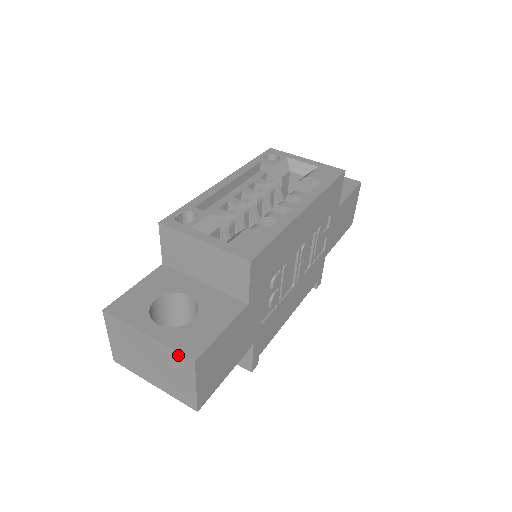
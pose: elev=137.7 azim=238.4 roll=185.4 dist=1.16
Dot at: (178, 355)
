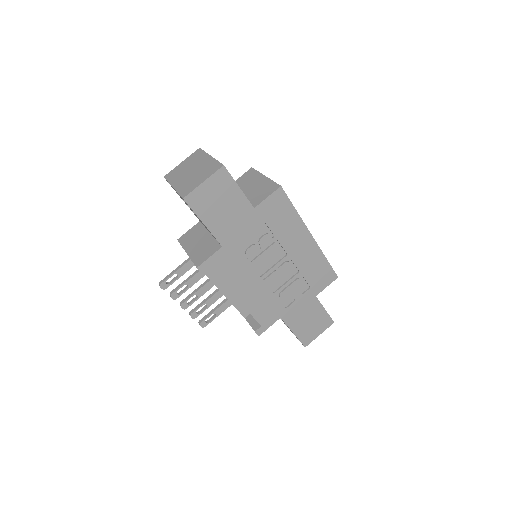
Dot at: (217, 163)
